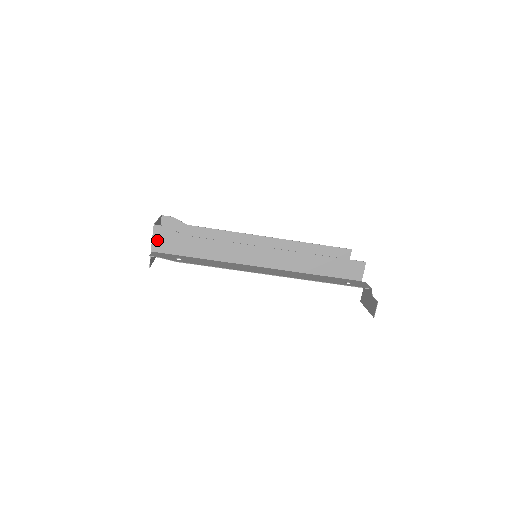
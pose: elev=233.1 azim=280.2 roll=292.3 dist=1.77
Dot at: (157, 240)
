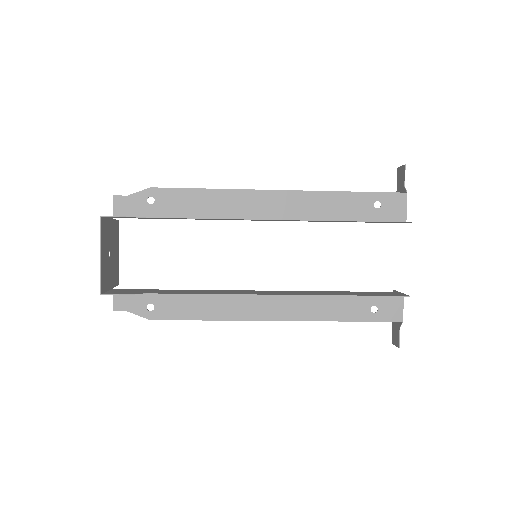
Dot at: occluded
